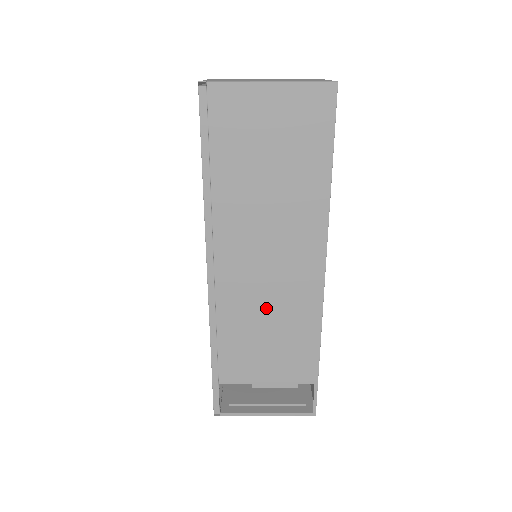
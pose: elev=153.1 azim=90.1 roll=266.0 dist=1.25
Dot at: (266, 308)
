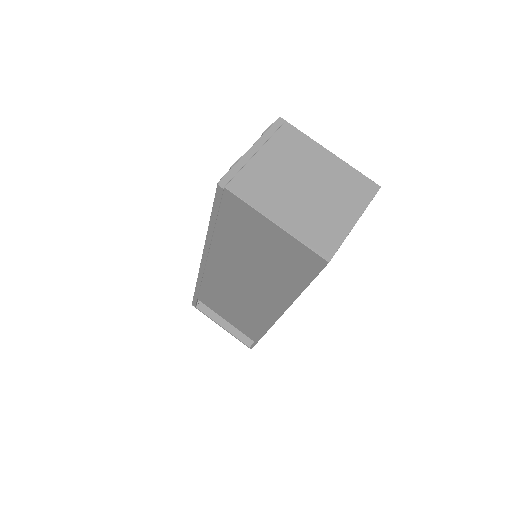
Dot at: (235, 300)
